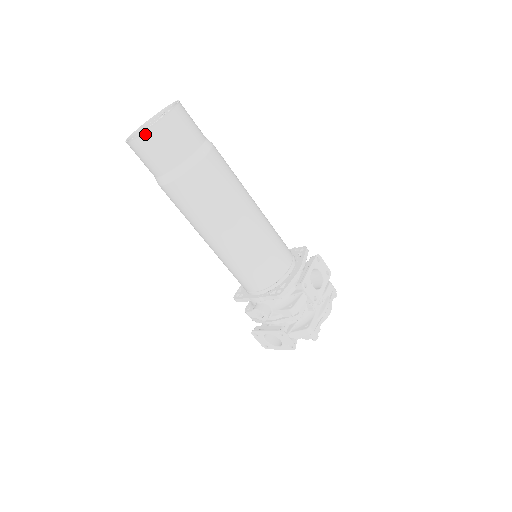
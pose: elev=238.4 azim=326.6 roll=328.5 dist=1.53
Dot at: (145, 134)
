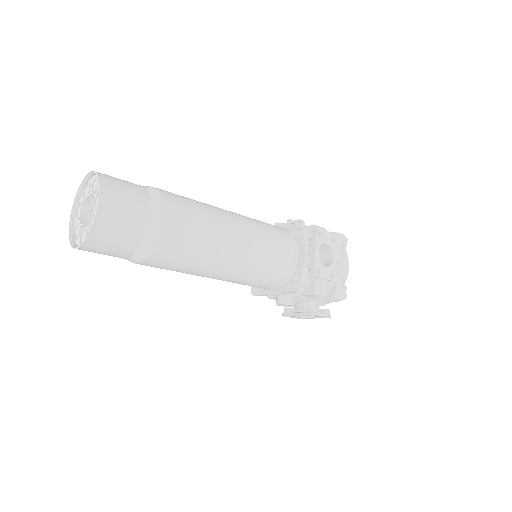
Dot at: (88, 241)
